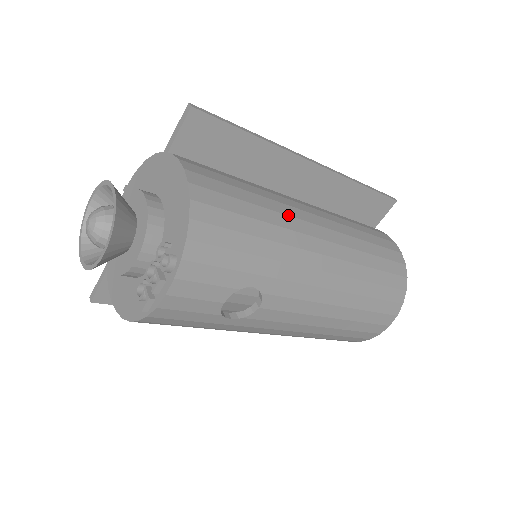
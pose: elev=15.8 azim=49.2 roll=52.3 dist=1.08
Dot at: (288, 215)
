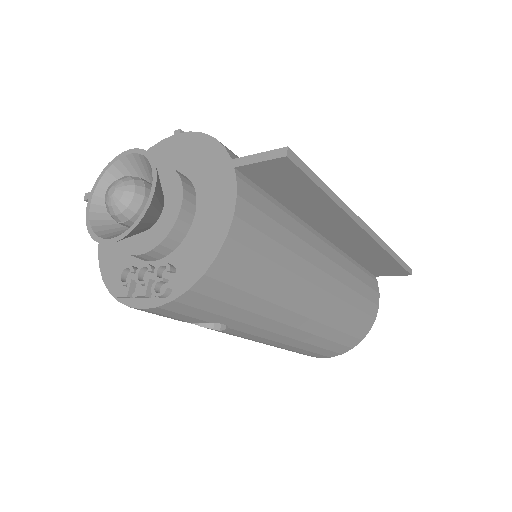
Dot at: (302, 277)
